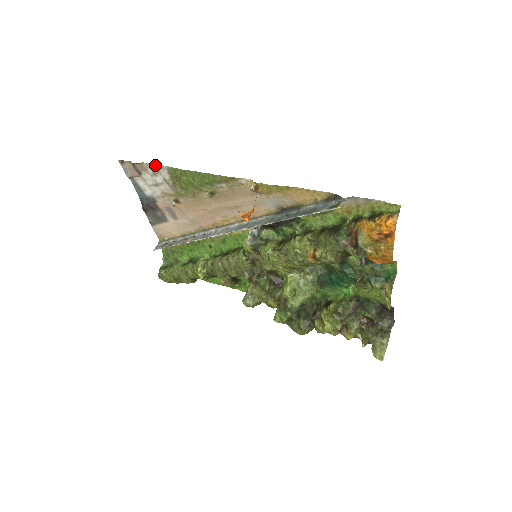
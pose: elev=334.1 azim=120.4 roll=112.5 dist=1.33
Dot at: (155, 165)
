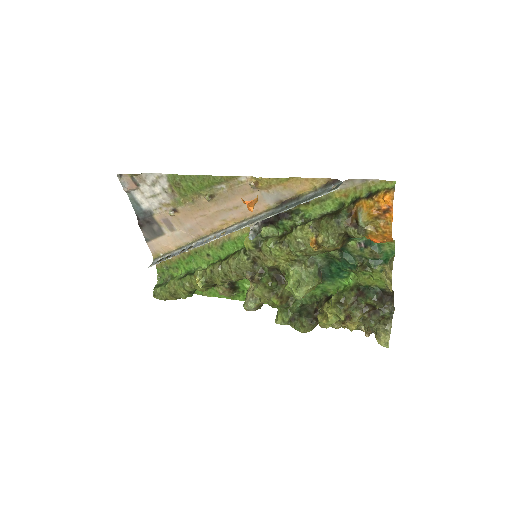
Dot at: (154, 174)
